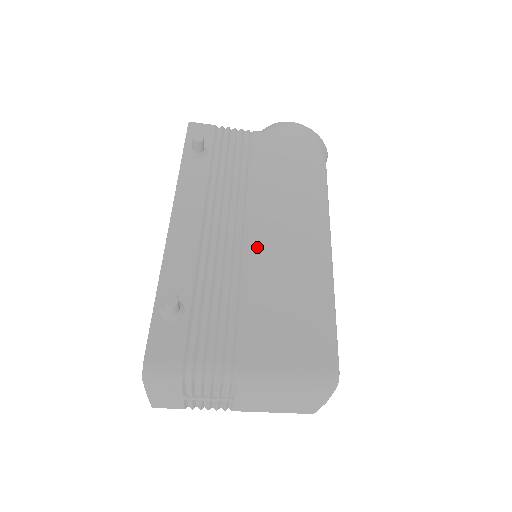
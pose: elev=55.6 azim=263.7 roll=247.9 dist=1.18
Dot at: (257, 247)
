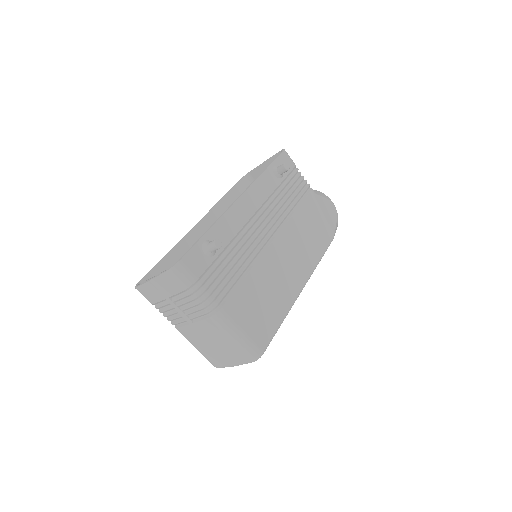
Dot at: (270, 254)
